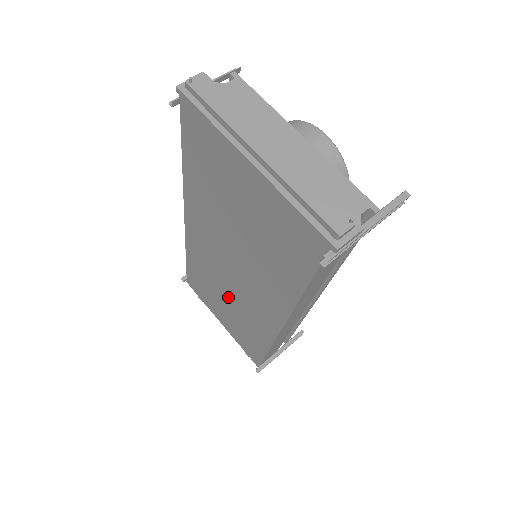
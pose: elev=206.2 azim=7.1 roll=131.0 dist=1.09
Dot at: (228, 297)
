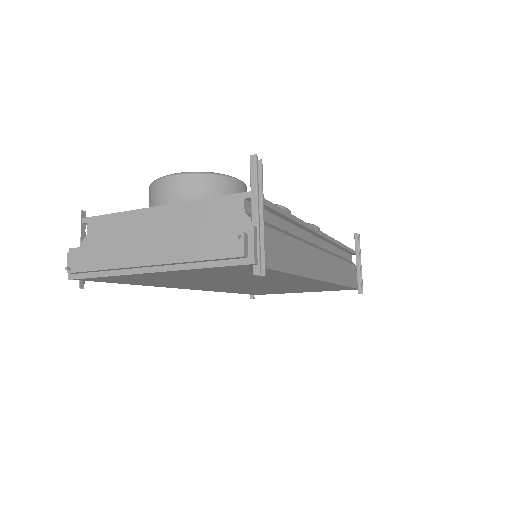
Dot at: occluded
